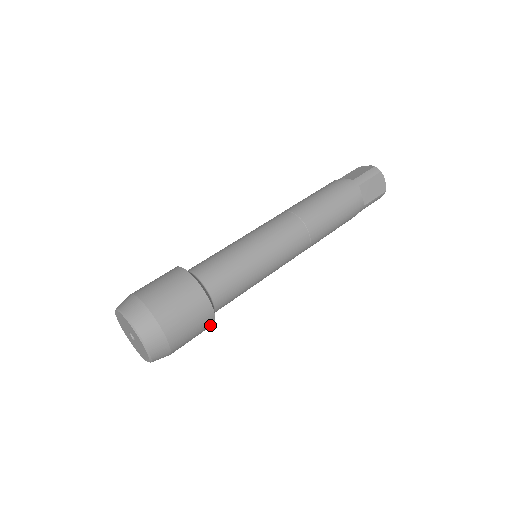
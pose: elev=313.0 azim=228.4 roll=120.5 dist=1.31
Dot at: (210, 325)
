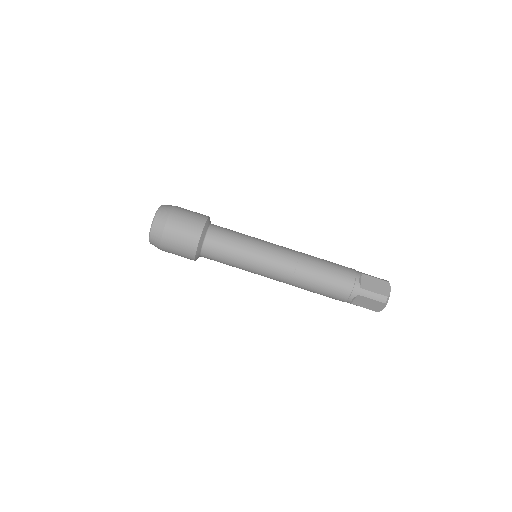
Dot at: occluded
